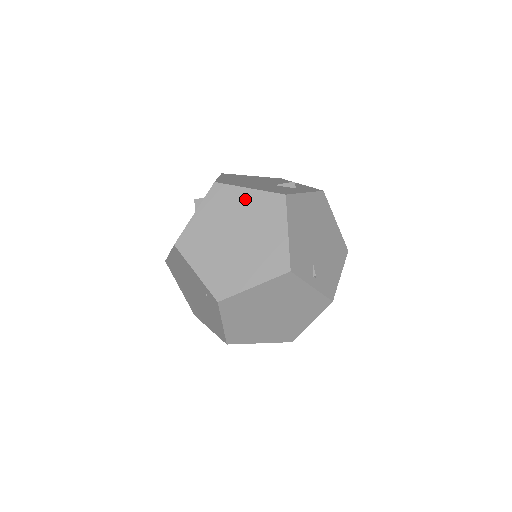
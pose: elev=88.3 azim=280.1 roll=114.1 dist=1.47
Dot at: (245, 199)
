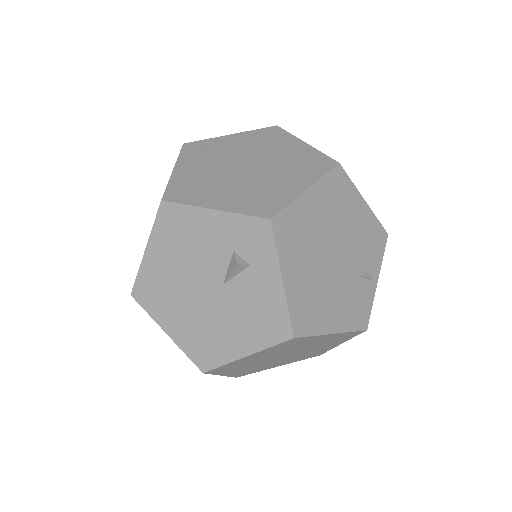
Dot at: (254, 357)
